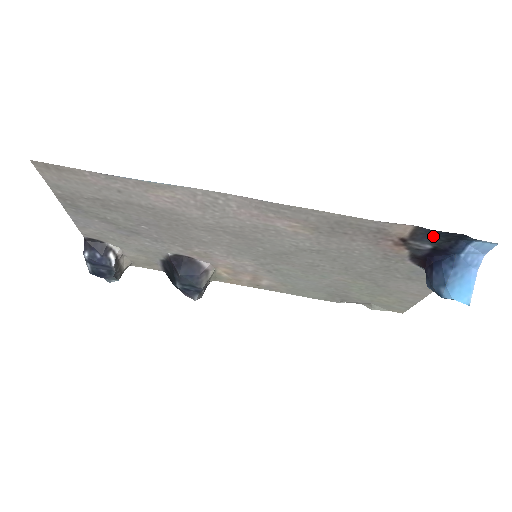
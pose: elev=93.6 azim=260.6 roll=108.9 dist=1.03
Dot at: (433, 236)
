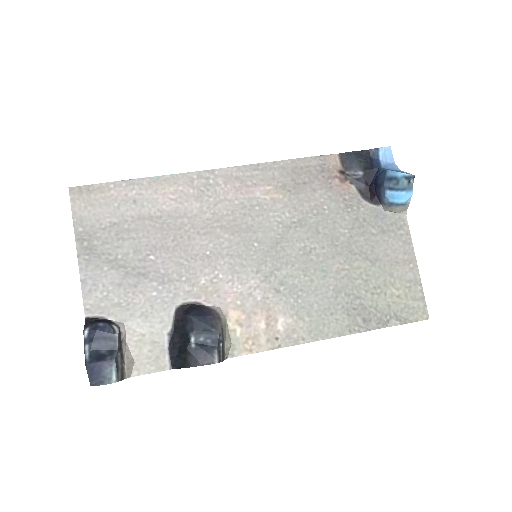
Dot at: (354, 159)
